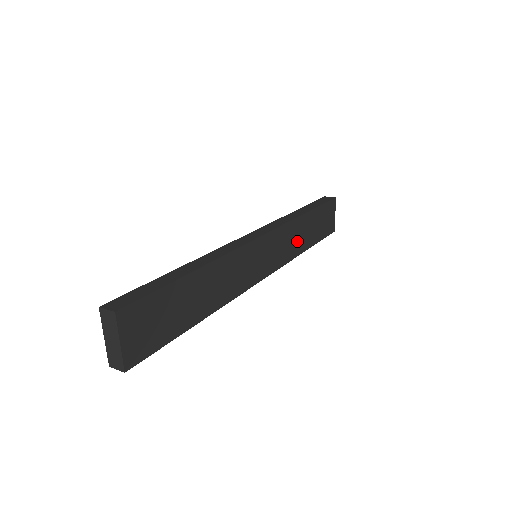
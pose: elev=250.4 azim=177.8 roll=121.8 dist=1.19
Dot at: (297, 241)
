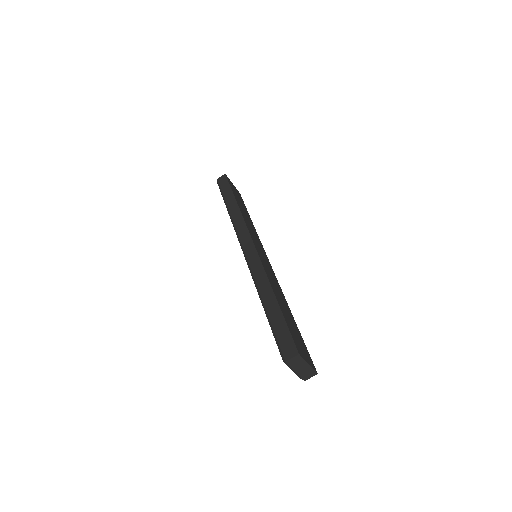
Dot at: (250, 224)
